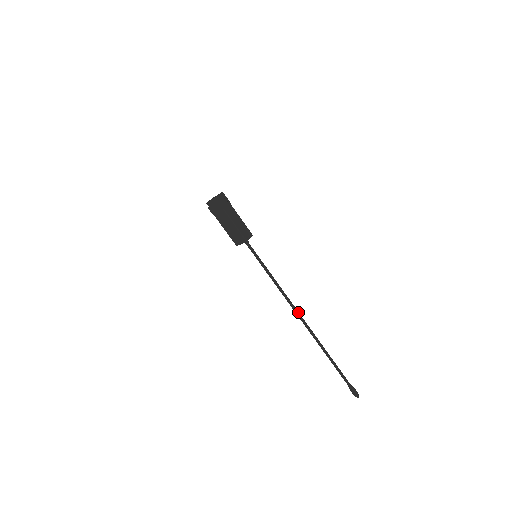
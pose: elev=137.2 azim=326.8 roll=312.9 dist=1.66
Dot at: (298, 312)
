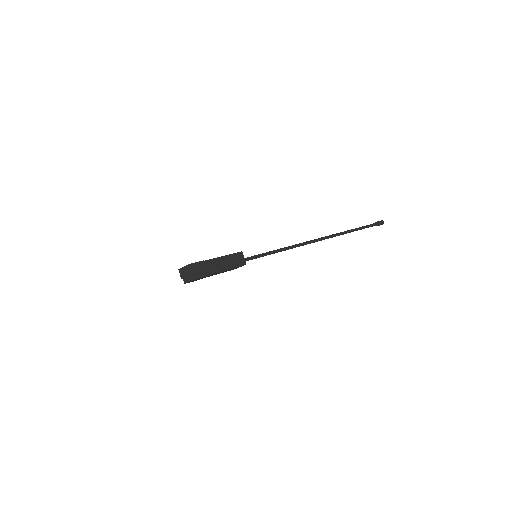
Dot at: (314, 240)
